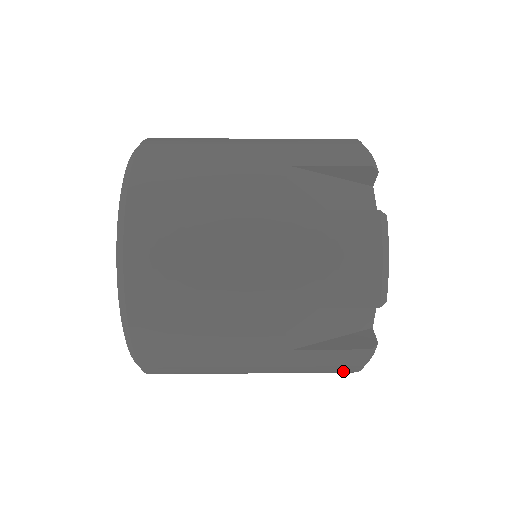
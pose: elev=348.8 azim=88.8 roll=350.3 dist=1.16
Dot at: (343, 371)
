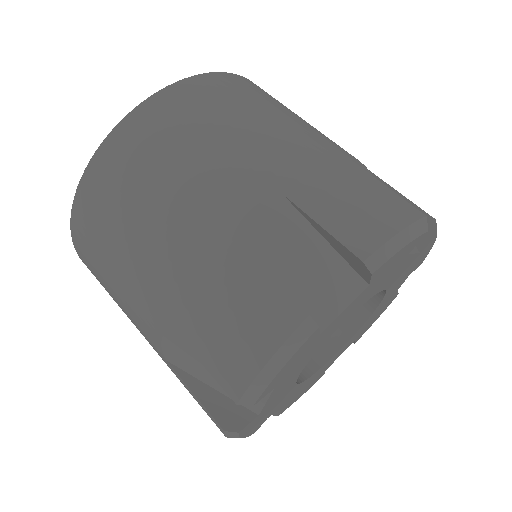
Dot at: occluded
